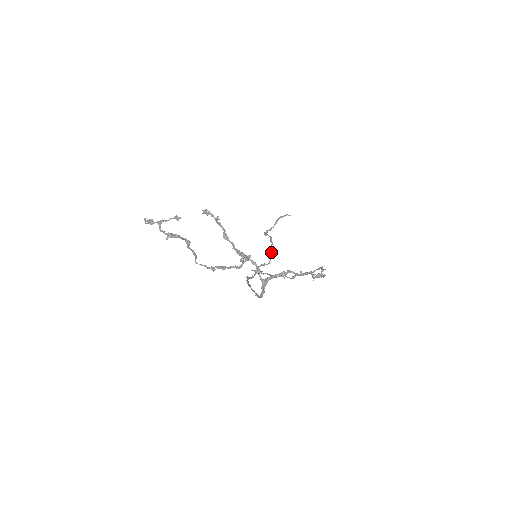
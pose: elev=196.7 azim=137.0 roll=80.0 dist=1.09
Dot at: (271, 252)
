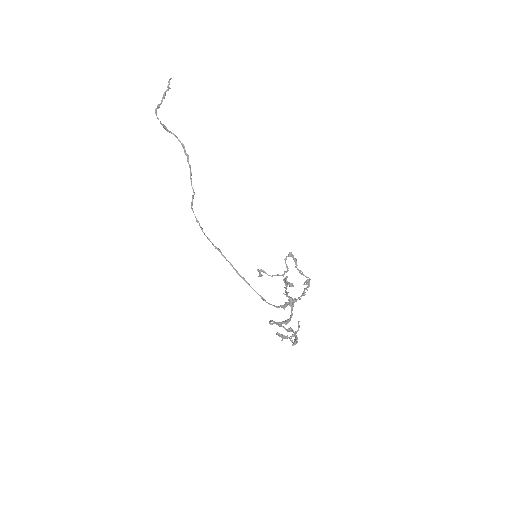
Dot at: (191, 173)
